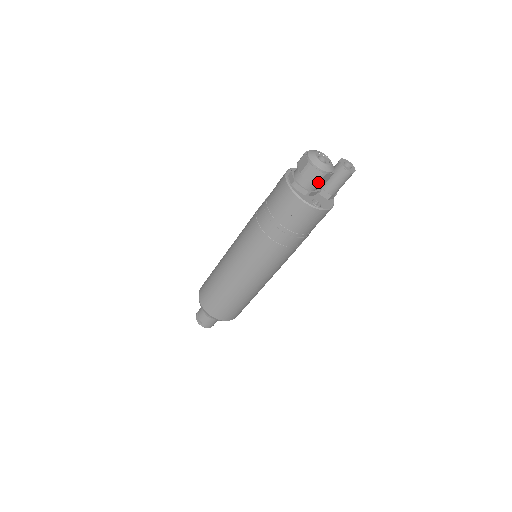
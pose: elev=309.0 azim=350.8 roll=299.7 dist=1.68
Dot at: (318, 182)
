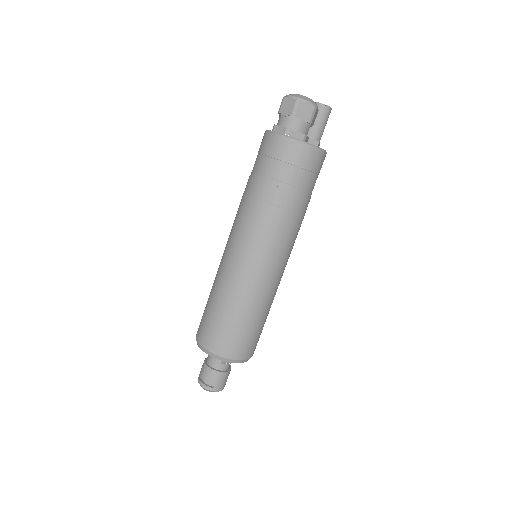
Dot at: (311, 120)
